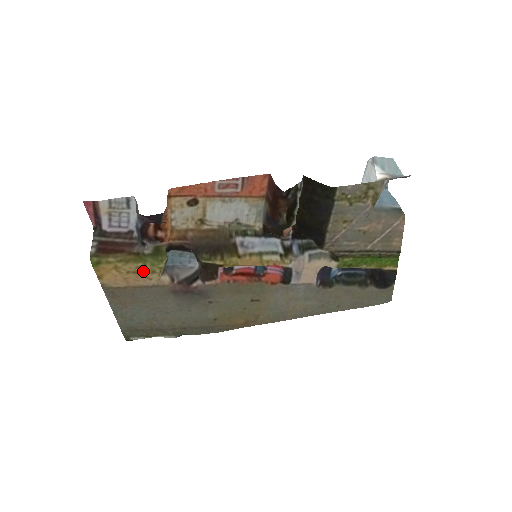
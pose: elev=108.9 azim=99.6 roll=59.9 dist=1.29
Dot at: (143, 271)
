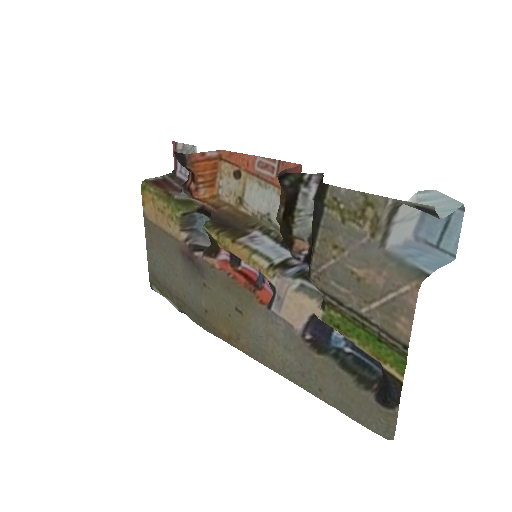
Dot at: (167, 214)
